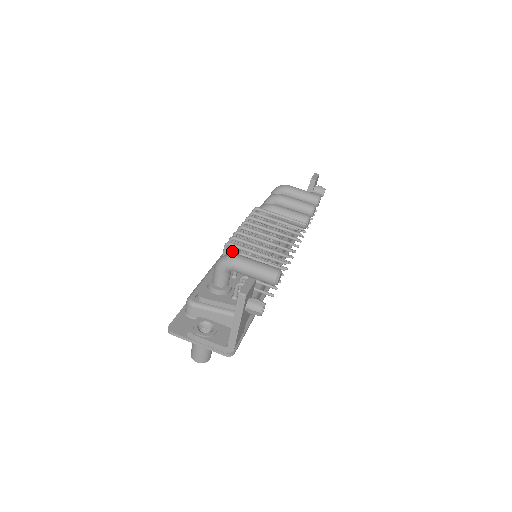
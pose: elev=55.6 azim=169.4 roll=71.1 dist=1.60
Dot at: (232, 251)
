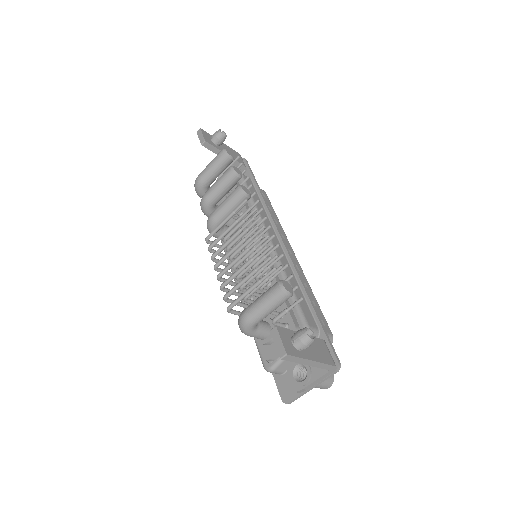
Dot at: (239, 295)
